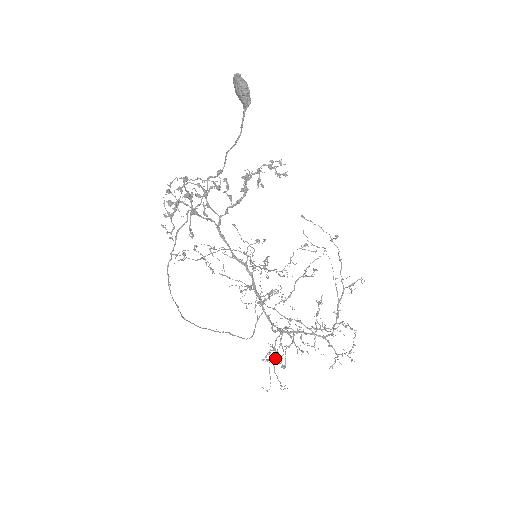
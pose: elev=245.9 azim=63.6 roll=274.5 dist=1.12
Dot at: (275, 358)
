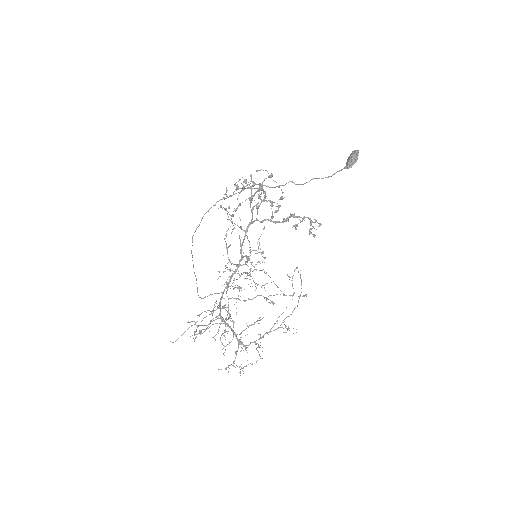
Dot at: occluded
